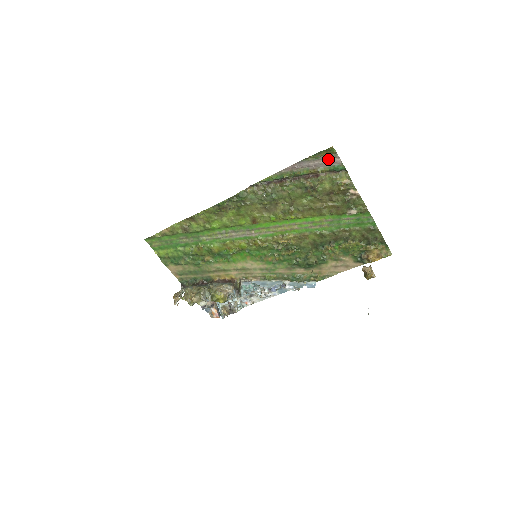
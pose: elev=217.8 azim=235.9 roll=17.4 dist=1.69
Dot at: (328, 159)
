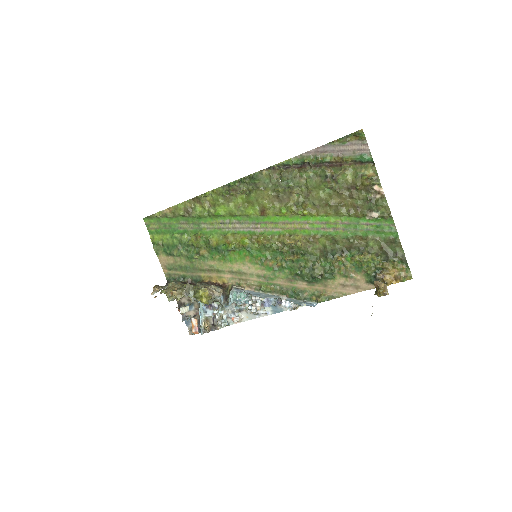
Dot at: (355, 146)
